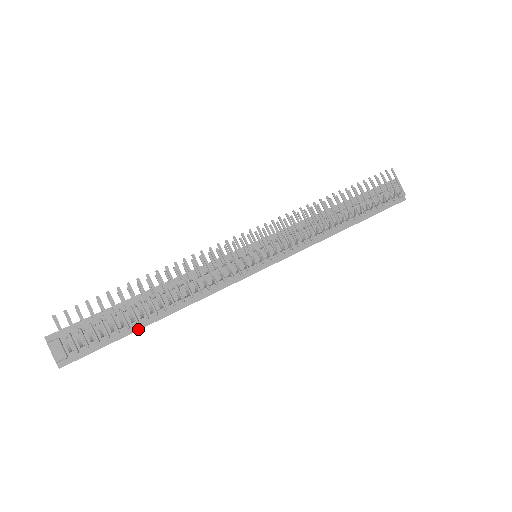
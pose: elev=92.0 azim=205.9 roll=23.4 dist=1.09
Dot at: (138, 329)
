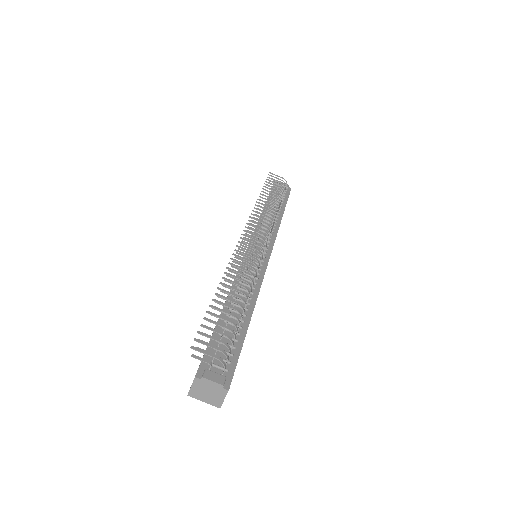
Dot at: (246, 332)
